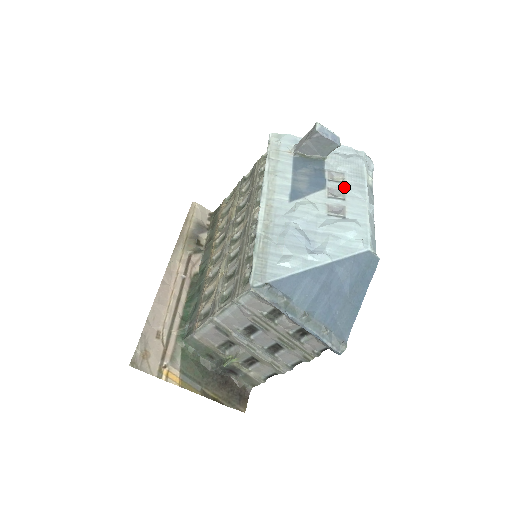
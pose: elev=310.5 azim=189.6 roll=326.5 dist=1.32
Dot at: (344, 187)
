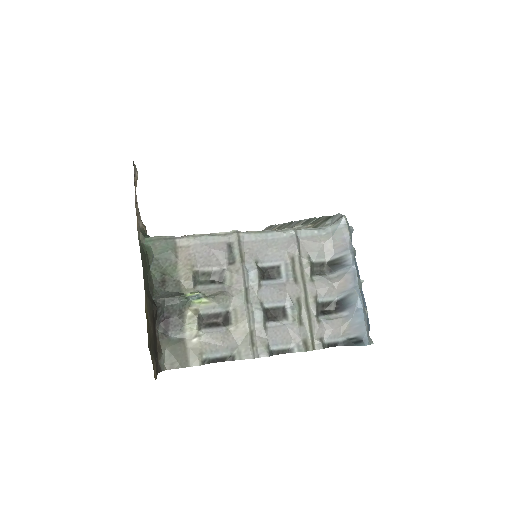
Dot at: occluded
